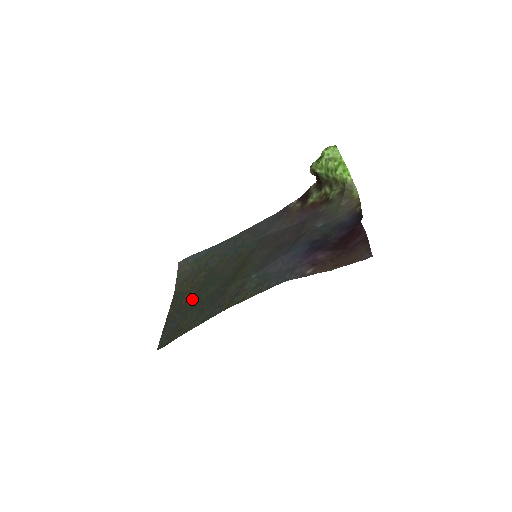
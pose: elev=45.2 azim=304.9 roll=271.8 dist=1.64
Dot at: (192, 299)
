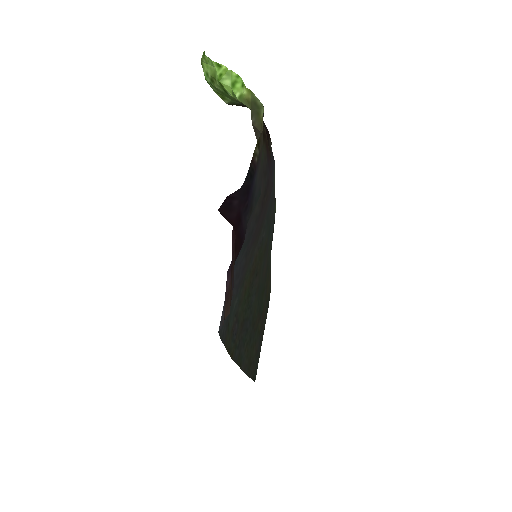
Dot at: (260, 314)
